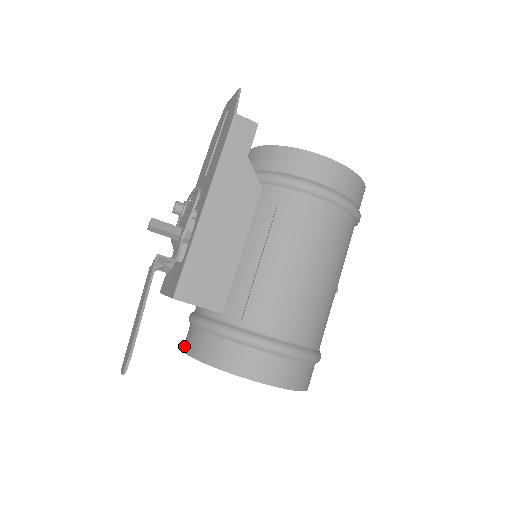
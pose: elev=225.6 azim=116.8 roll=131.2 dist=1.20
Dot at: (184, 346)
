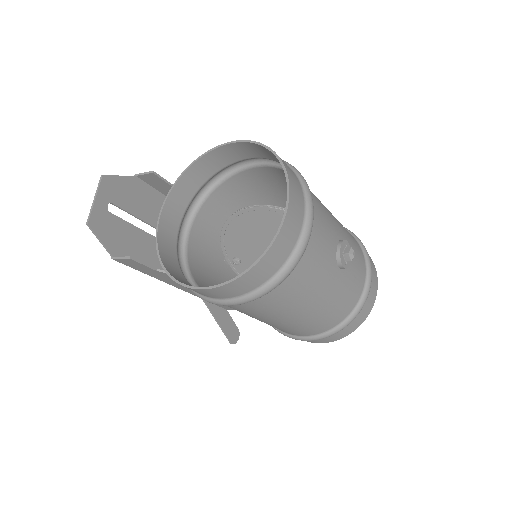
Dot at: occluded
